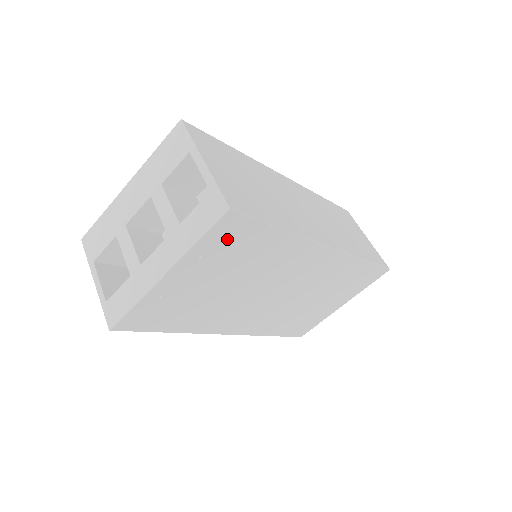
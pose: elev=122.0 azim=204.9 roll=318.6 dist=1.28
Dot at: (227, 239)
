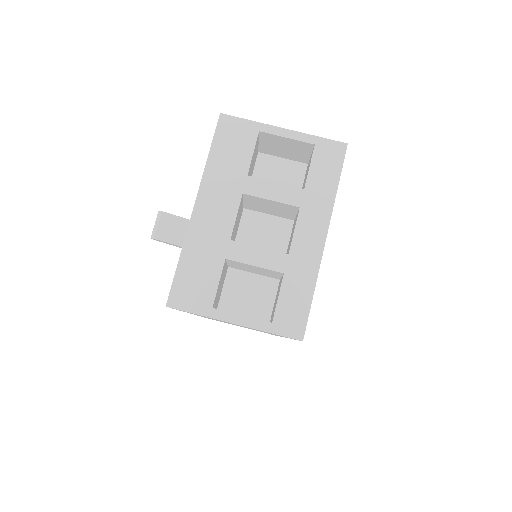
Dot at: occluded
